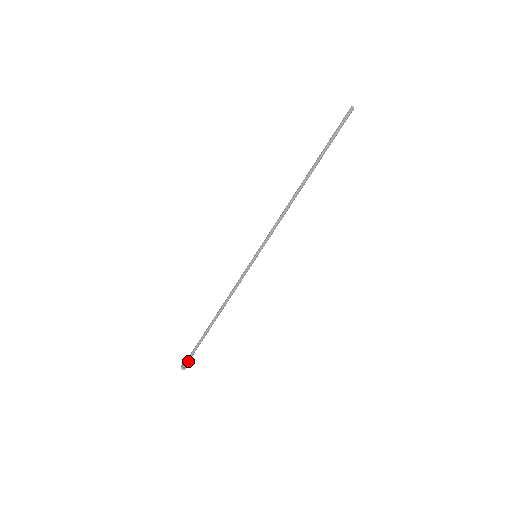
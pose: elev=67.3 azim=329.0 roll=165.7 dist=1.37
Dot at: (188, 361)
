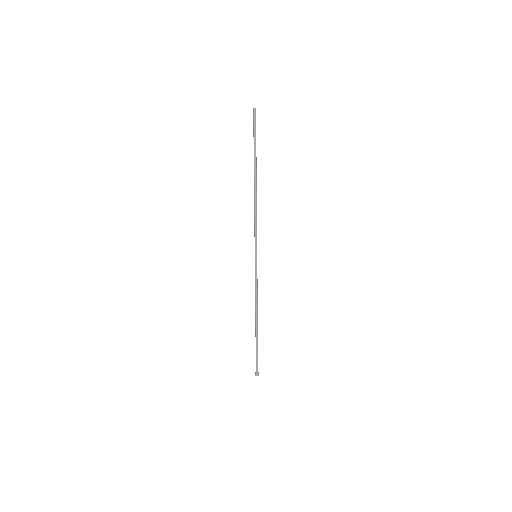
Dot at: (257, 367)
